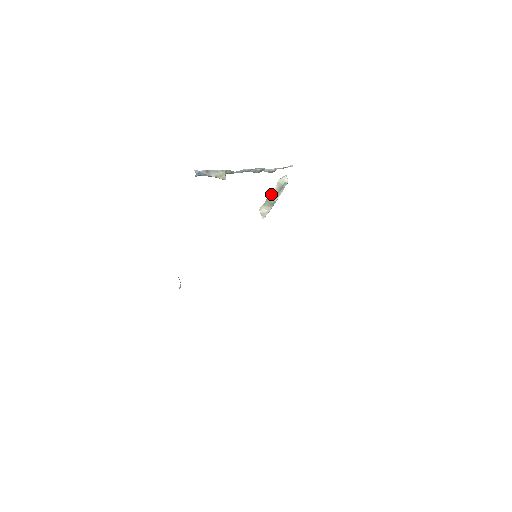
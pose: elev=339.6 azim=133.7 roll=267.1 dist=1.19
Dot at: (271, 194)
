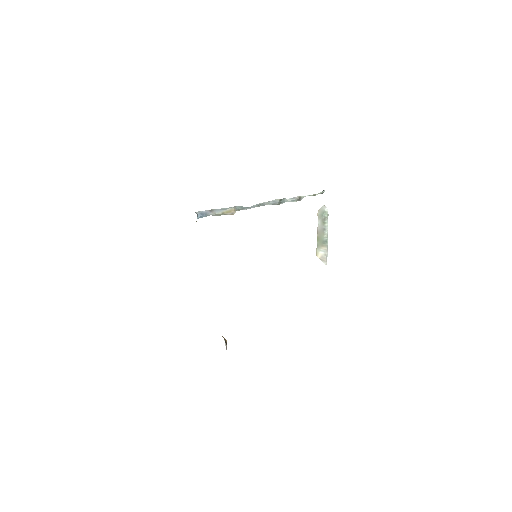
Dot at: (318, 231)
